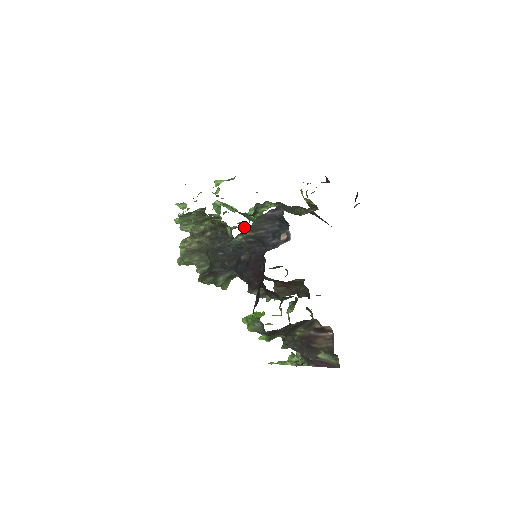
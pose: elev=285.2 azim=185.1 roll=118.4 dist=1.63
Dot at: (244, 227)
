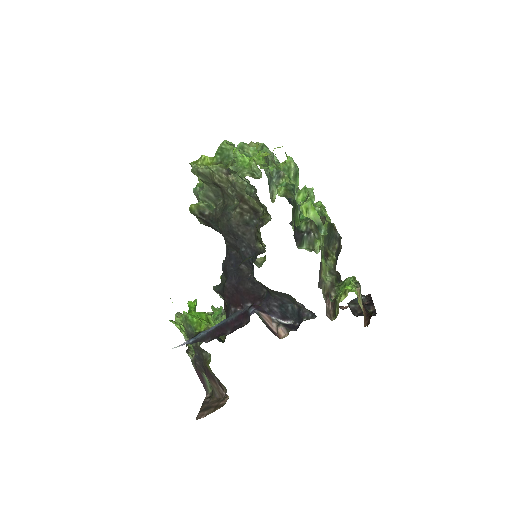
Dot at: occluded
